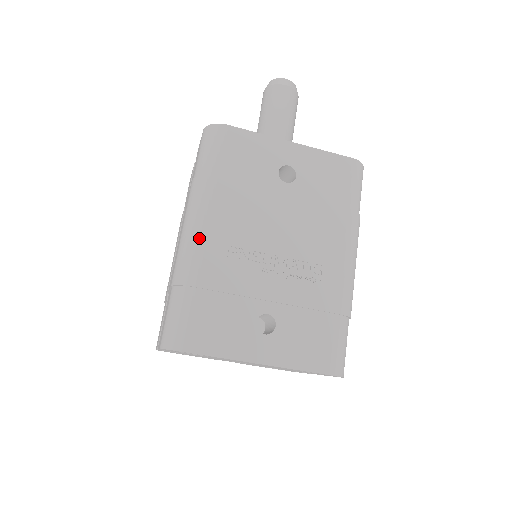
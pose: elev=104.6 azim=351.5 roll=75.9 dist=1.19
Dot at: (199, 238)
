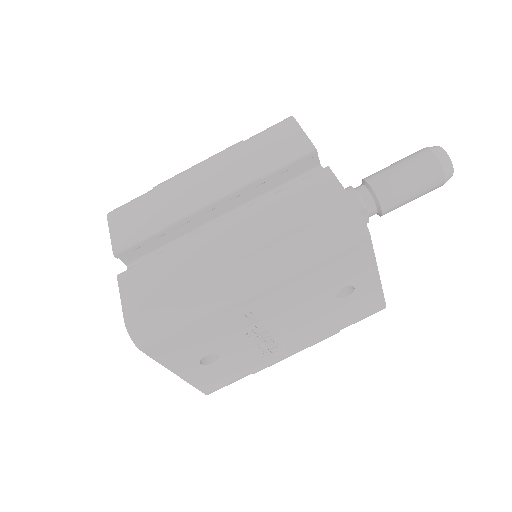
Dot at: (242, 296)
